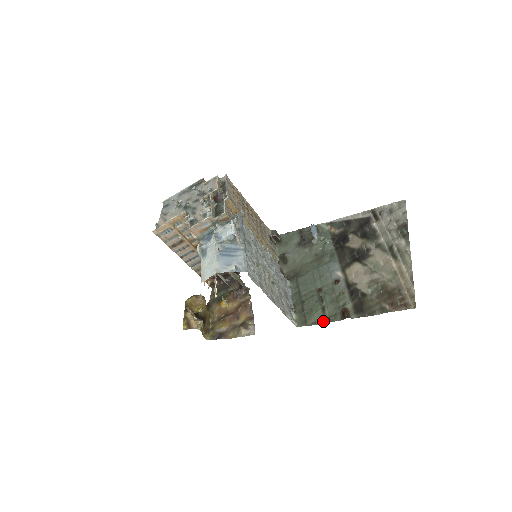
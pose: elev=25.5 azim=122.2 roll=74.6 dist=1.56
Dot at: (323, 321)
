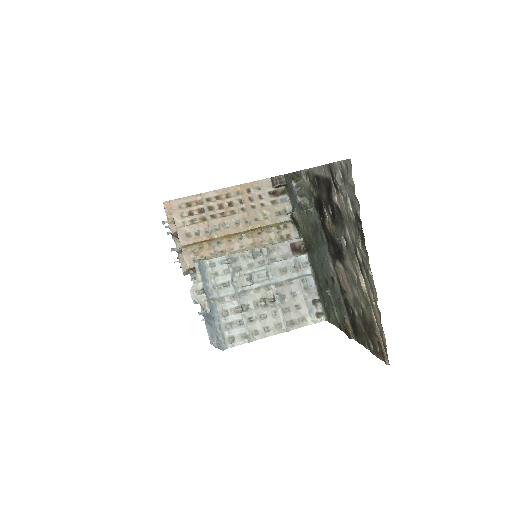
Dot at: (338, 326)
